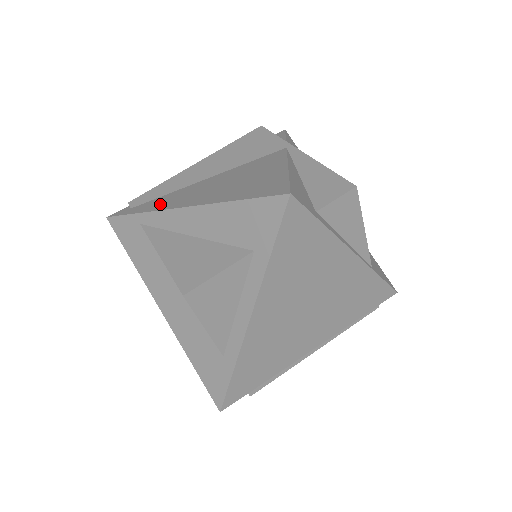
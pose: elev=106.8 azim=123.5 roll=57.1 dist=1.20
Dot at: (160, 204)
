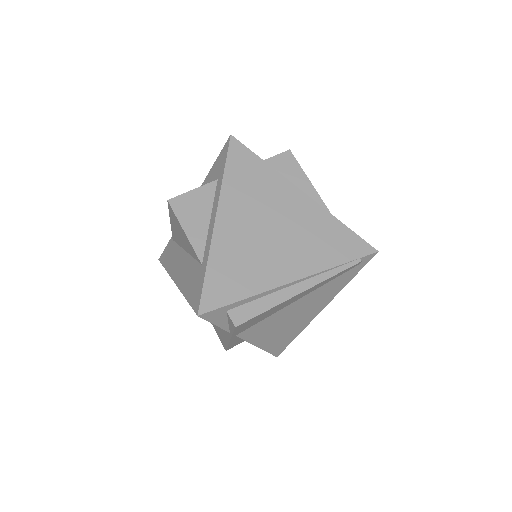
Dot at: occluded
